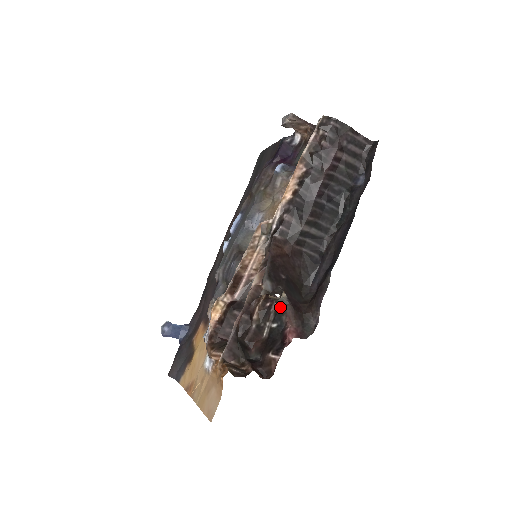
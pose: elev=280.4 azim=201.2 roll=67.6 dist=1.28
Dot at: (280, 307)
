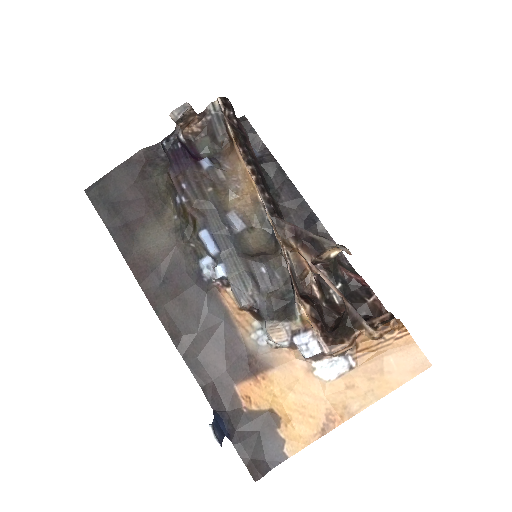
Dot at: (334, 265)
